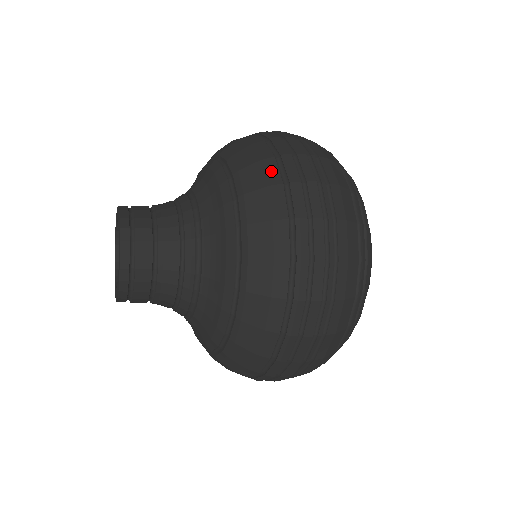
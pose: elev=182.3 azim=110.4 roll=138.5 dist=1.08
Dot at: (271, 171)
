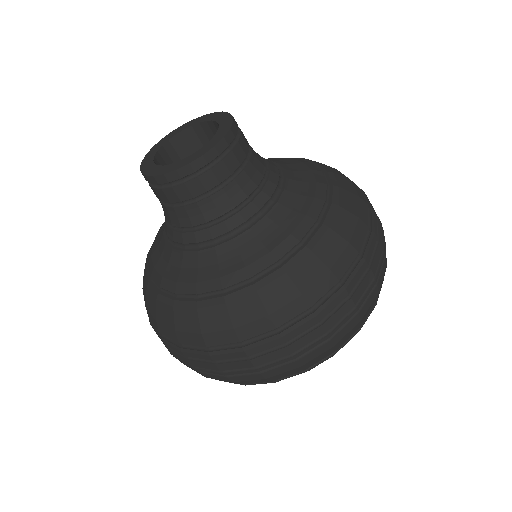
Dot at: (359, 191)
